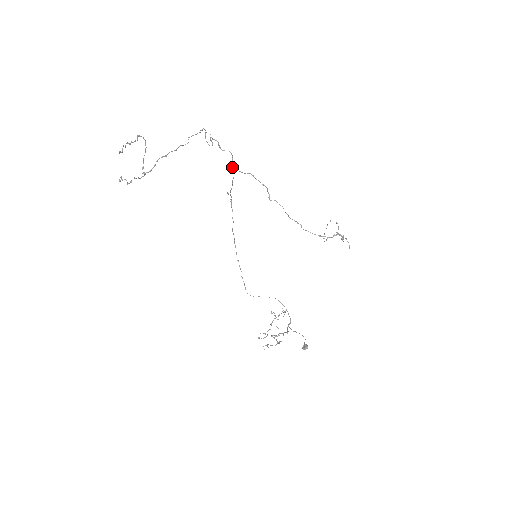
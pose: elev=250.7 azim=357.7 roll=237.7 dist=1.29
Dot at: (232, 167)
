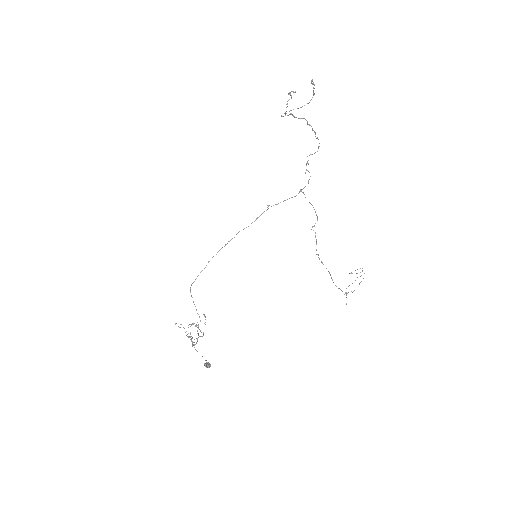
Dot at: occluded
